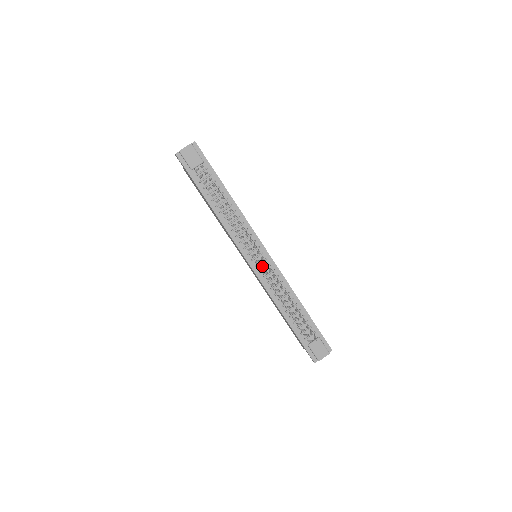
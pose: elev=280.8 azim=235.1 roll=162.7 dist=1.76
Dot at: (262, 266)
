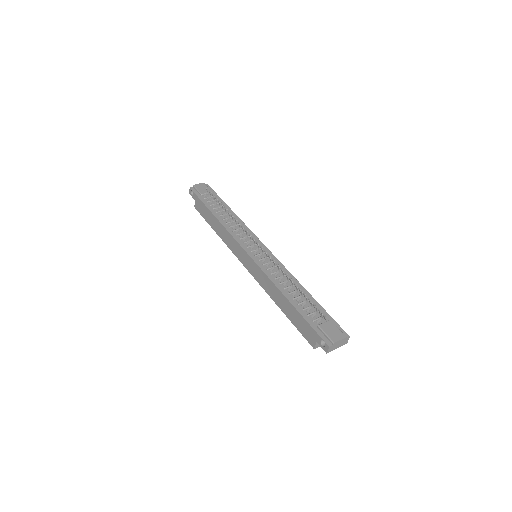
Dot at: (261, 248)
